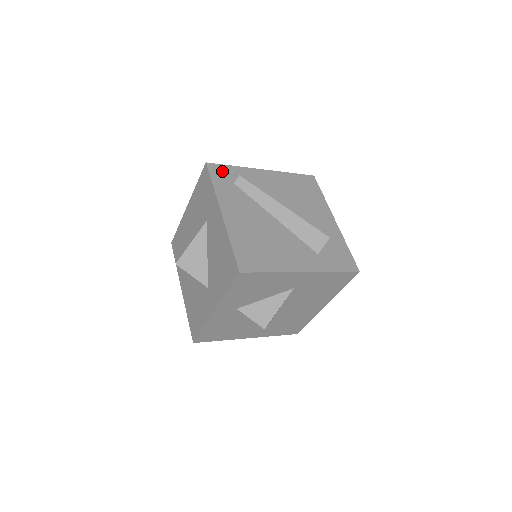
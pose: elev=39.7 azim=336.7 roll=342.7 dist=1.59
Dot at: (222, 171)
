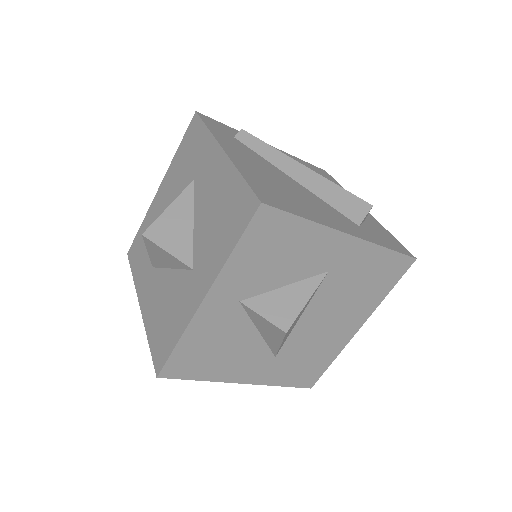
Dot at: (217, 124)
